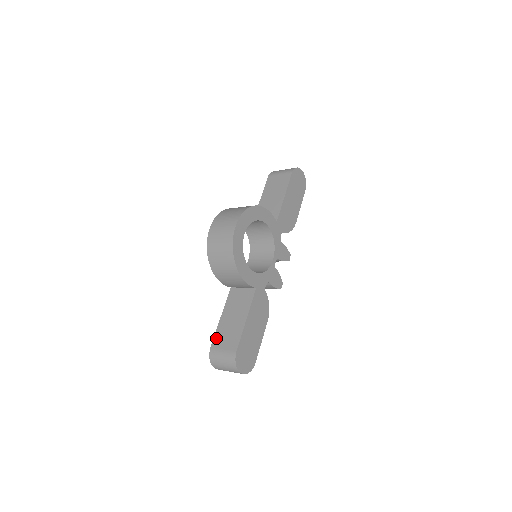
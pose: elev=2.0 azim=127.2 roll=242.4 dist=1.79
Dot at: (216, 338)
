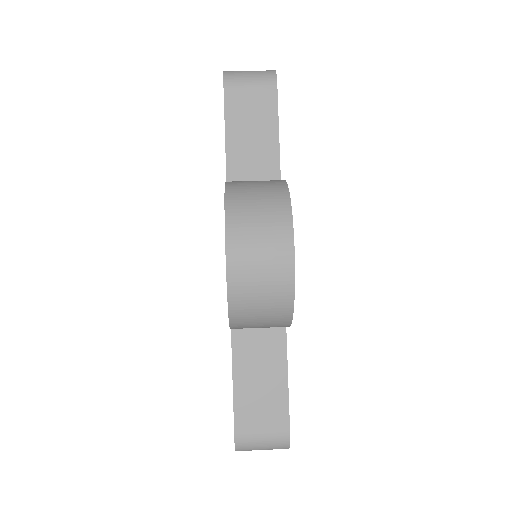
Dot at: (240, 416)
